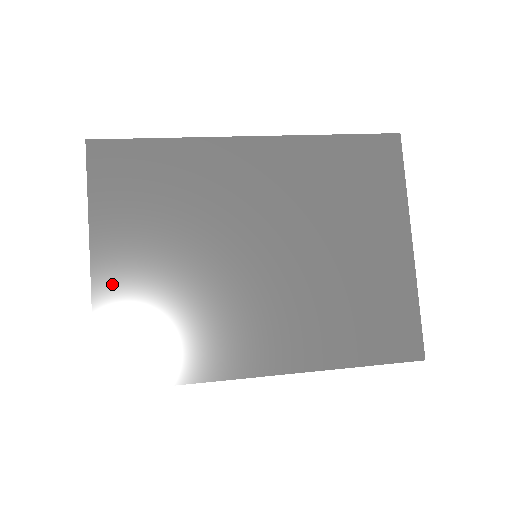
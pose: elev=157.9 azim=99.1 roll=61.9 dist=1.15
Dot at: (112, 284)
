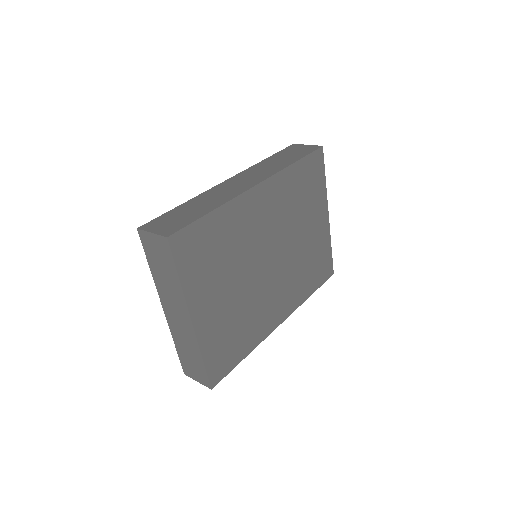
Dot at: (206, 326)
